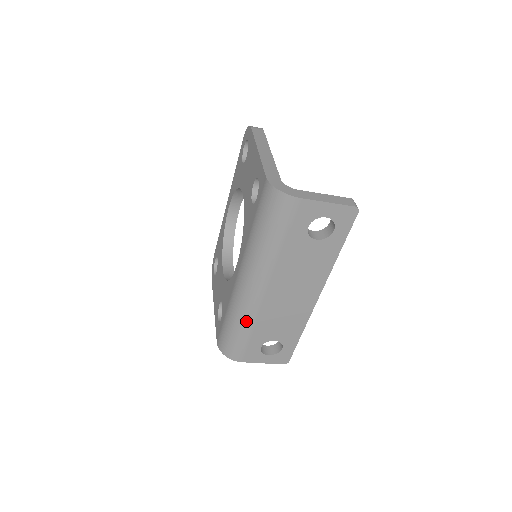
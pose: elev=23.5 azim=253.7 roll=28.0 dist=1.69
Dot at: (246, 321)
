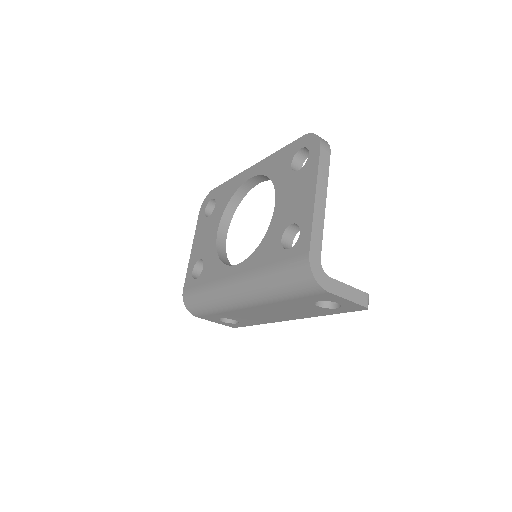
Dot at: (220, 307)
